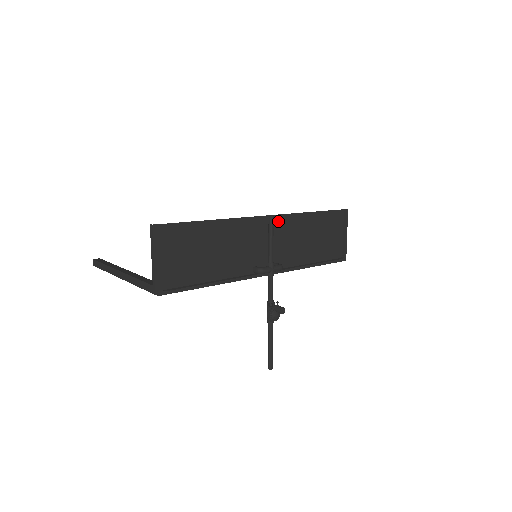
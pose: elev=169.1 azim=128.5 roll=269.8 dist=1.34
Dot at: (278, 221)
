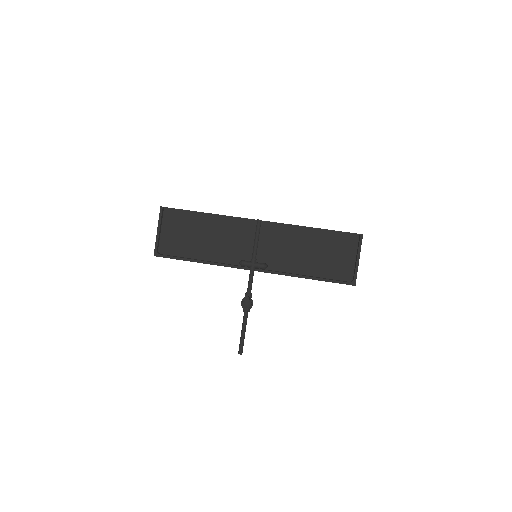
Dot at: (273, 228)
